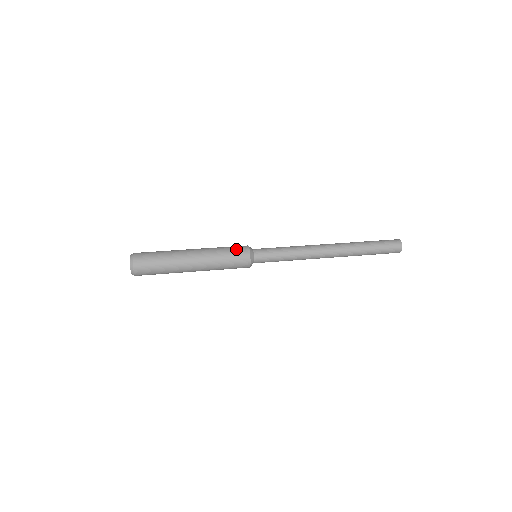
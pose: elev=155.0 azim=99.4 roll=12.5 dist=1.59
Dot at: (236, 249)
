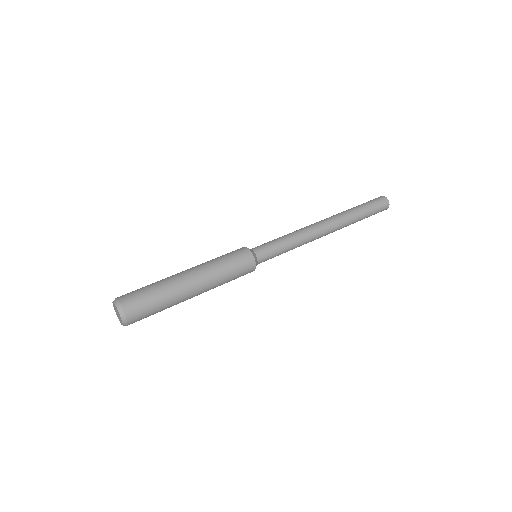
Dot at: (242, 268)
